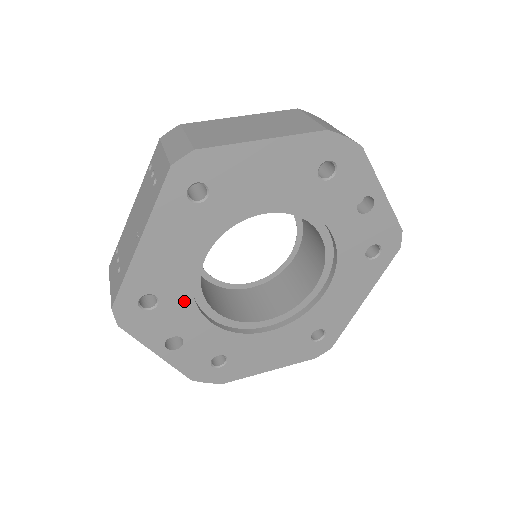
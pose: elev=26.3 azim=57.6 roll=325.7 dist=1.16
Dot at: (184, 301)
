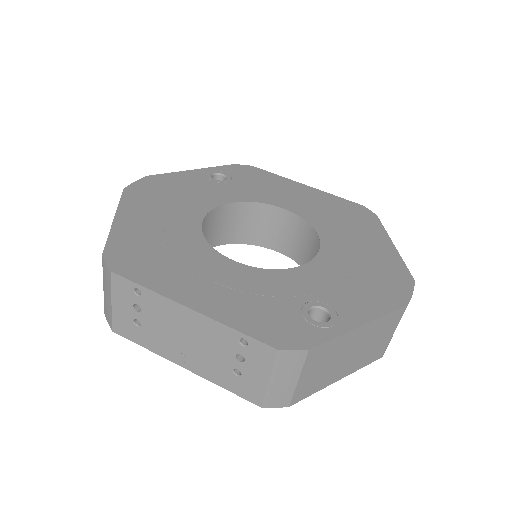
Dot at: occluded
